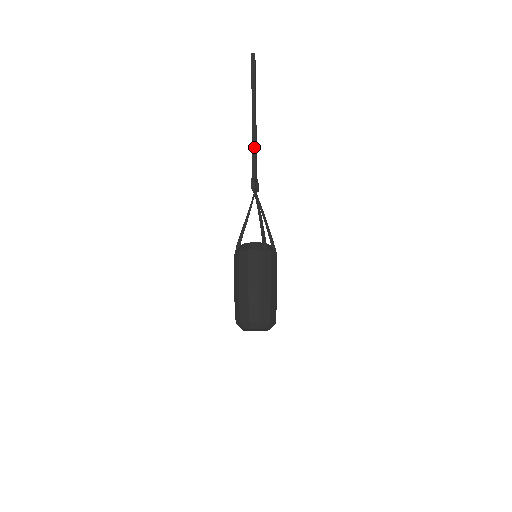
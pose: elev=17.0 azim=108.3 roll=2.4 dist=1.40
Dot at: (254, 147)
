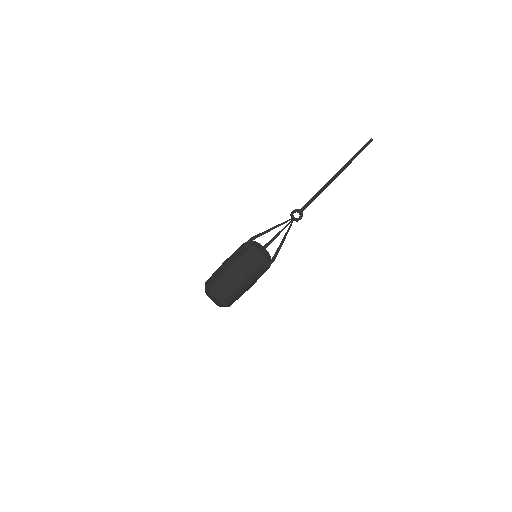
Dot at: (317, 193)
